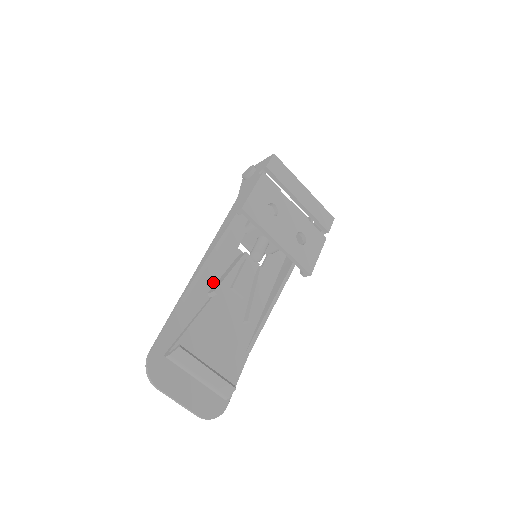
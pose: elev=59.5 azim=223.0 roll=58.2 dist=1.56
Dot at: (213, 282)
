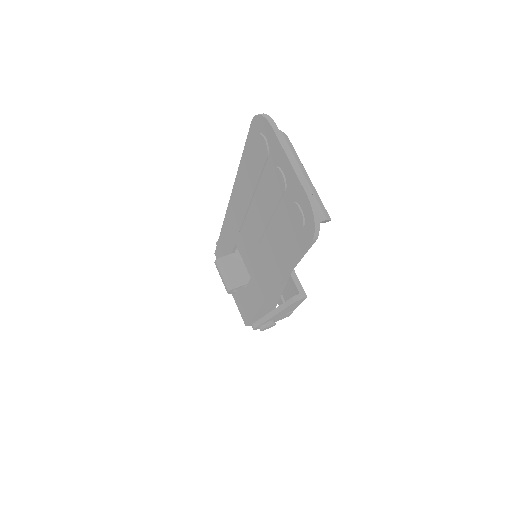
Dot at: occluded
